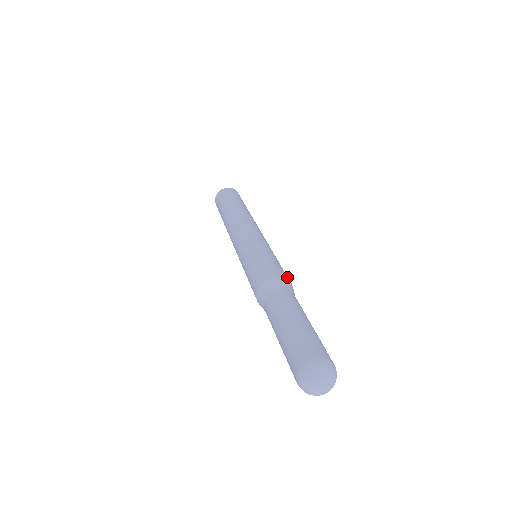
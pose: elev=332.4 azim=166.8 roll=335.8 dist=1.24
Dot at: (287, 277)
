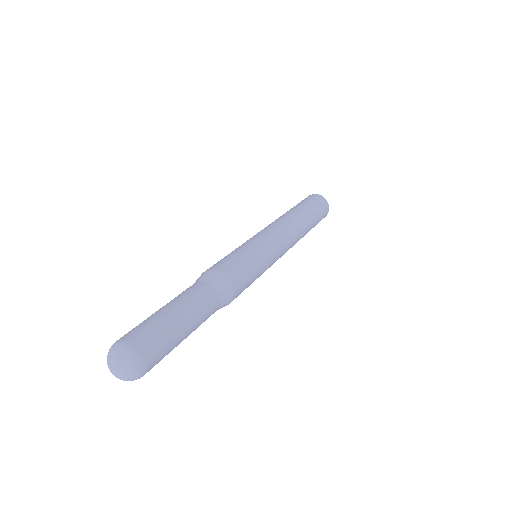
Dot at: (238, 290)
